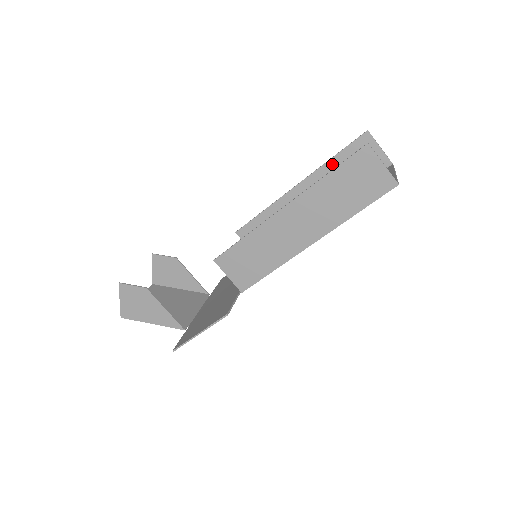
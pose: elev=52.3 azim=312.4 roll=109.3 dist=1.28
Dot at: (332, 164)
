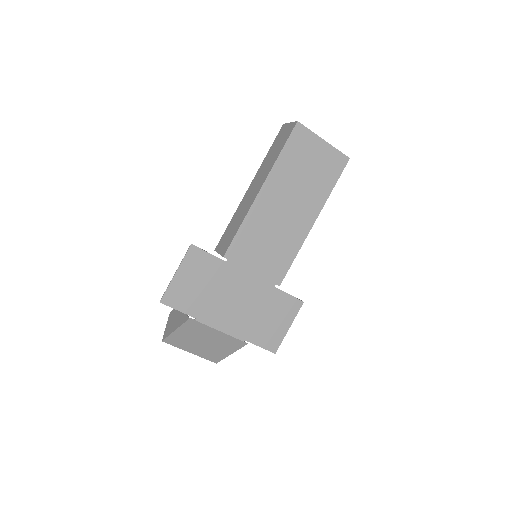
Dot at: occluded
